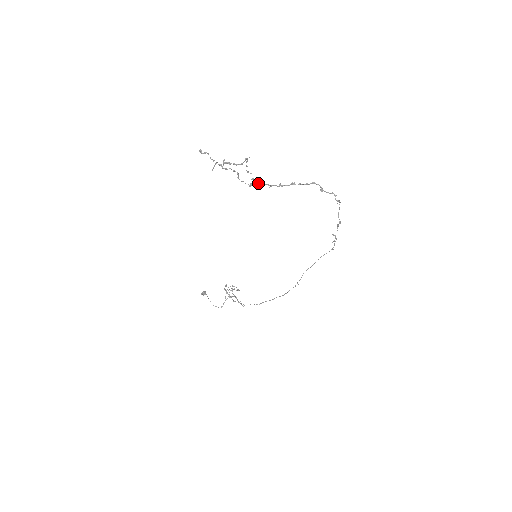
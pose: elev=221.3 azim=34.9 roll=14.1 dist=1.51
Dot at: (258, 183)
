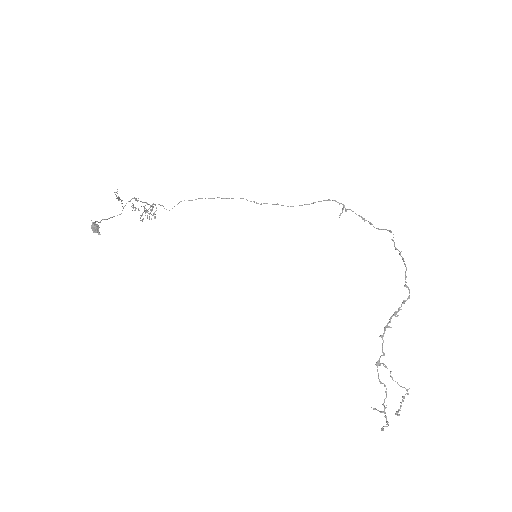
Dot at: occluded
